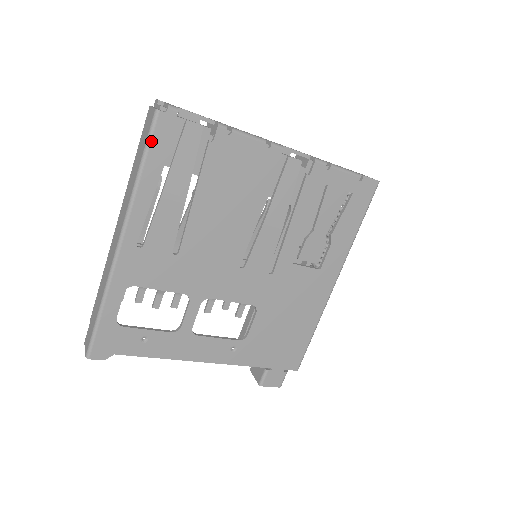
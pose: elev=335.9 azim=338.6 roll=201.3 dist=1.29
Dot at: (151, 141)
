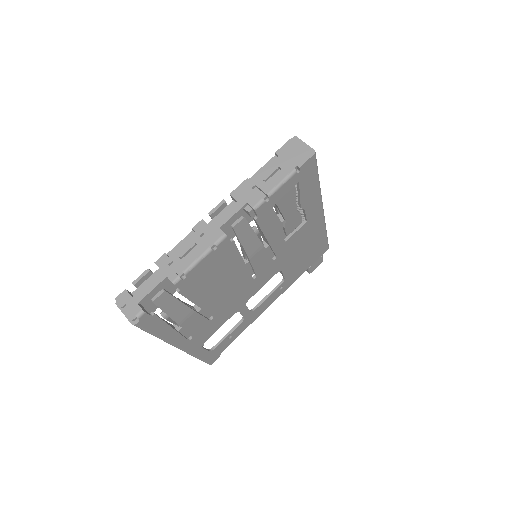
Dot at: (147, 330)
